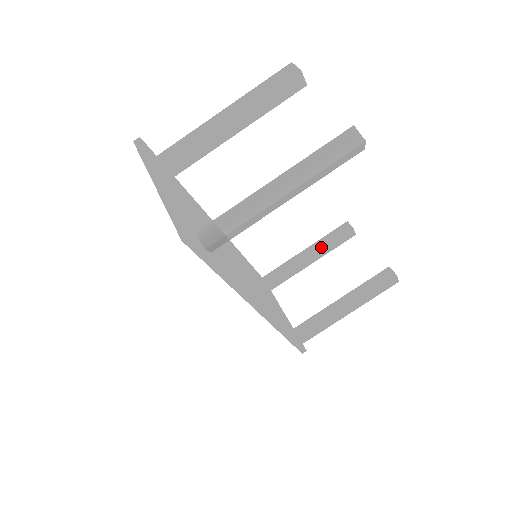
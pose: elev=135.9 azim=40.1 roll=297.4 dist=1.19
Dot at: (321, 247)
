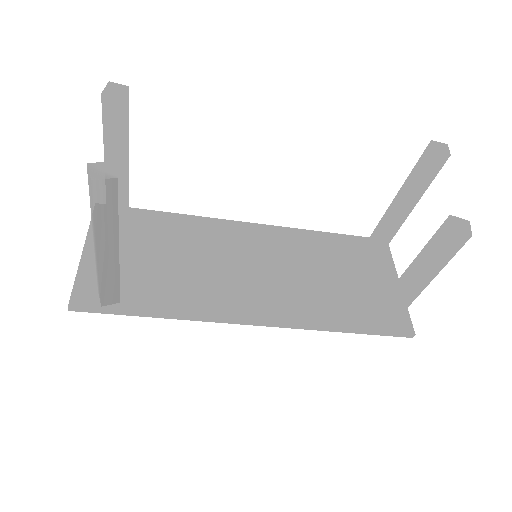
Dot at: (405, 191)
